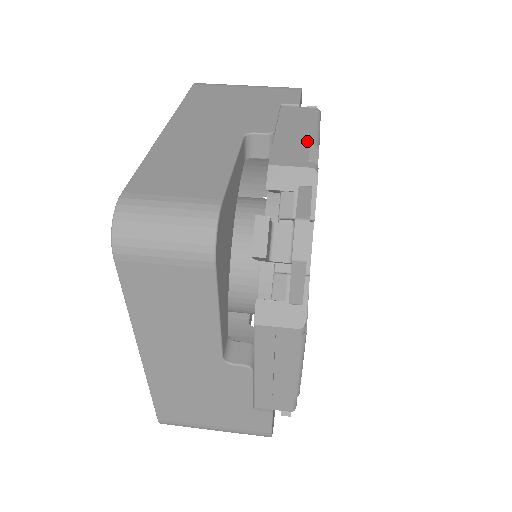
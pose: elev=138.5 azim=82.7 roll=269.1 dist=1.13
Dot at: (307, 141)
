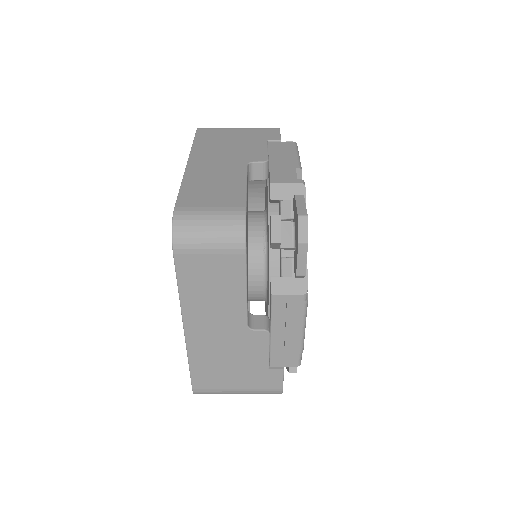
Dot at: (293, 165)
